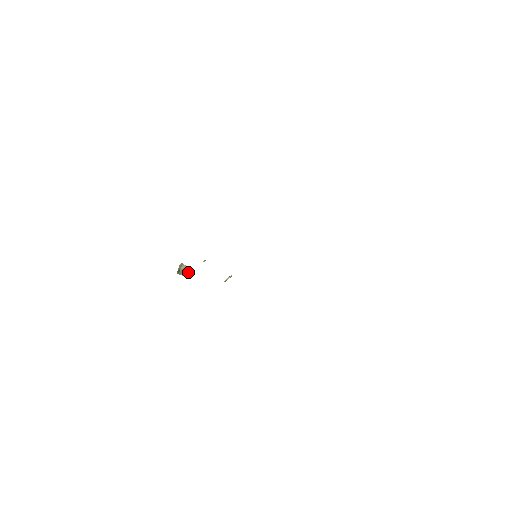
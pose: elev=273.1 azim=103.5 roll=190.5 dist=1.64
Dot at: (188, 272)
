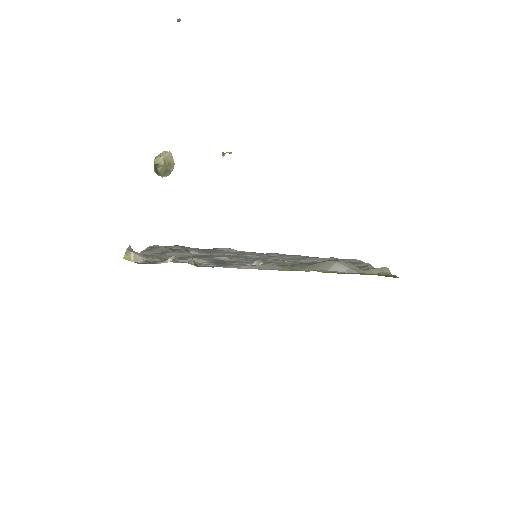
Dot at: (169, 166)
